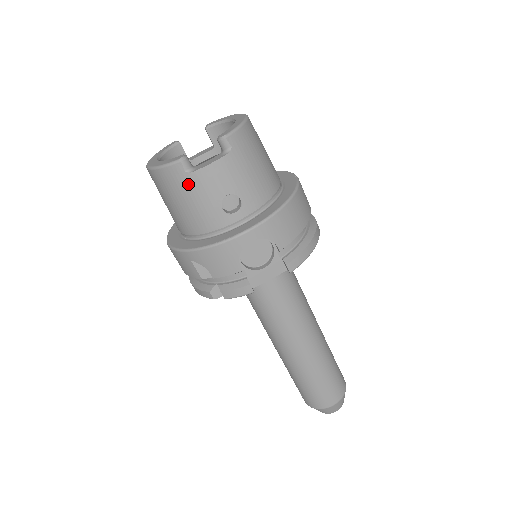
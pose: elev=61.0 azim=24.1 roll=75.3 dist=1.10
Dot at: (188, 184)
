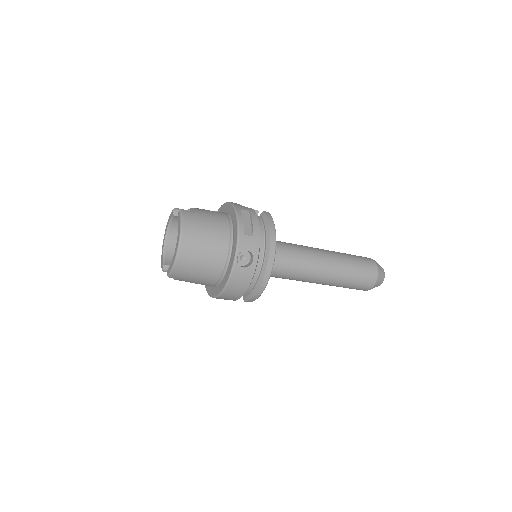
Dot at: occluded
